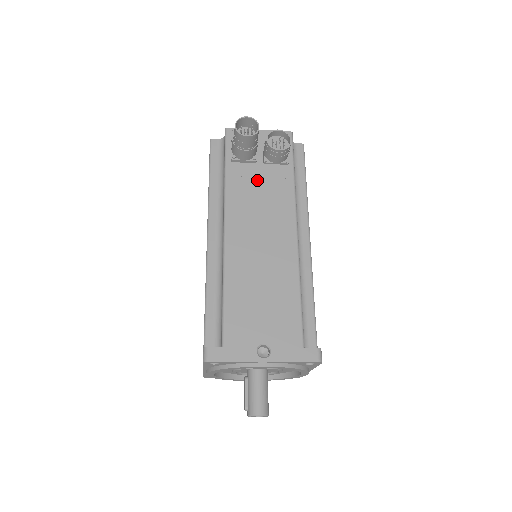
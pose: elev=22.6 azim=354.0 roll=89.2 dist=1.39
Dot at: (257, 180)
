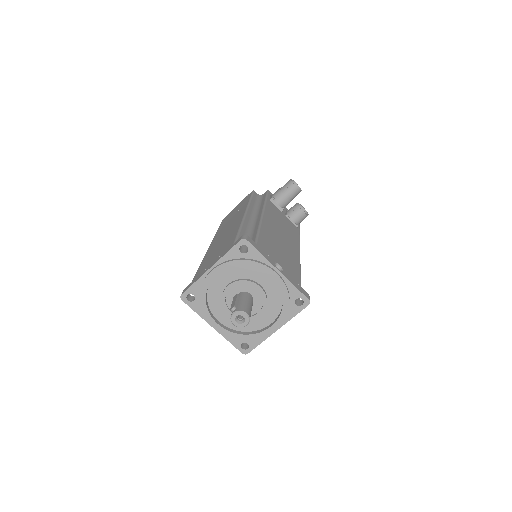
Dot at: (282, 217)
